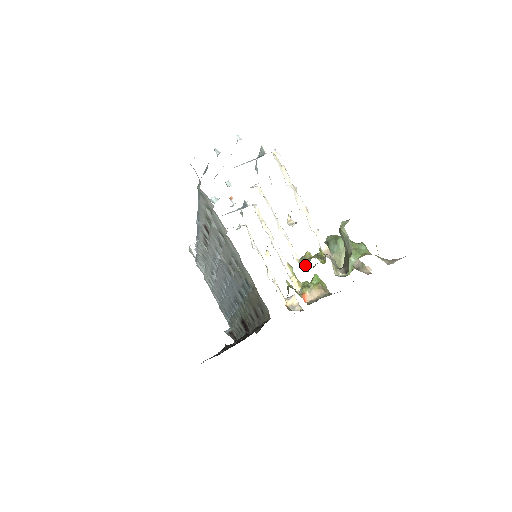
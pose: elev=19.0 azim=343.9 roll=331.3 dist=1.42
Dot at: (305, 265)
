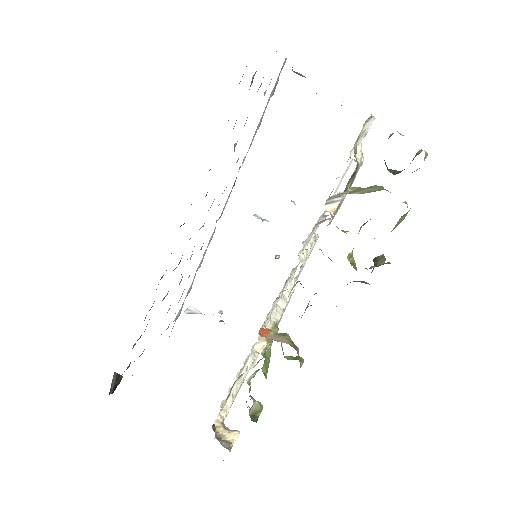
Dot at: (307, 249)
